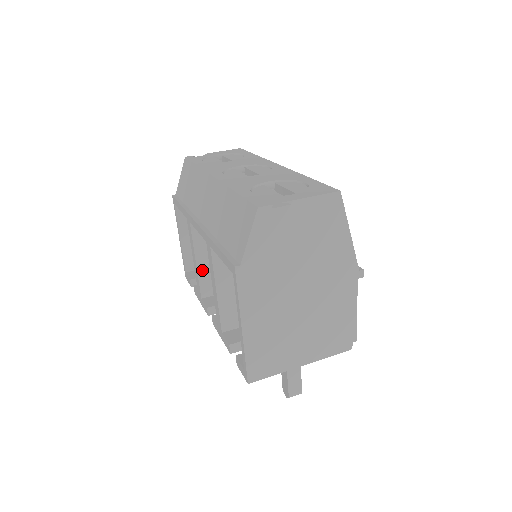
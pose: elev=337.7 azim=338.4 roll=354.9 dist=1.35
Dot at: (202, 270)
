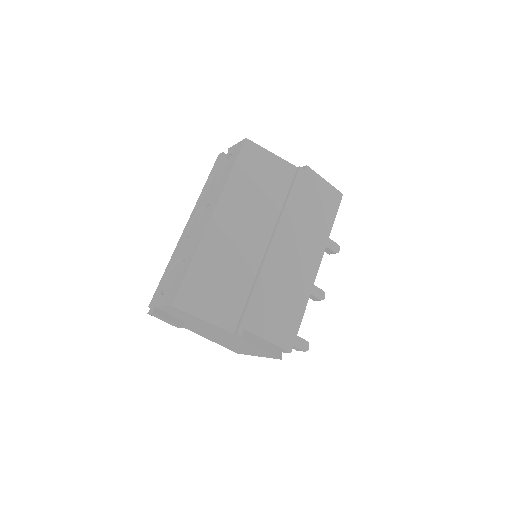
Dot at: occluded
